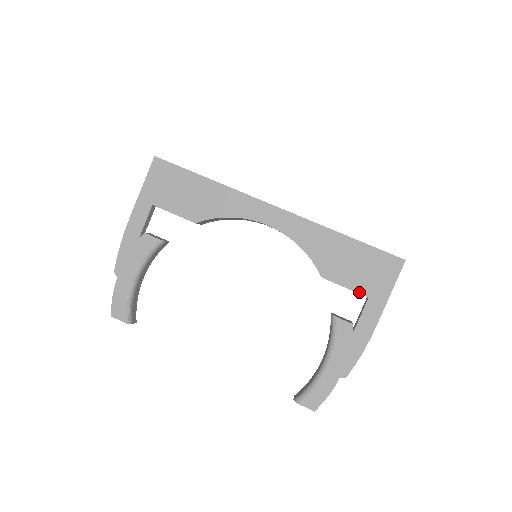
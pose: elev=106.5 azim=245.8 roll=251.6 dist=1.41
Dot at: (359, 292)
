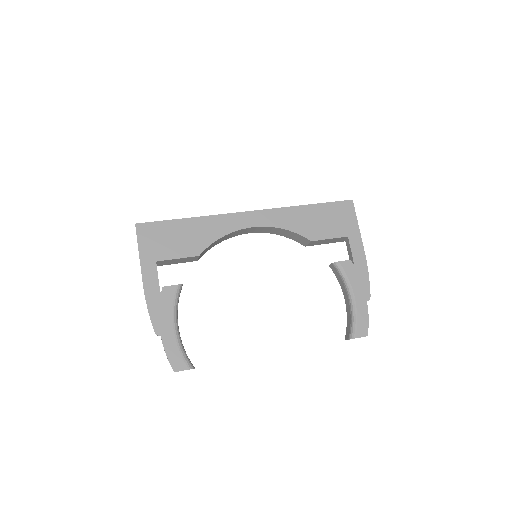
Dot at: (340, 236)
